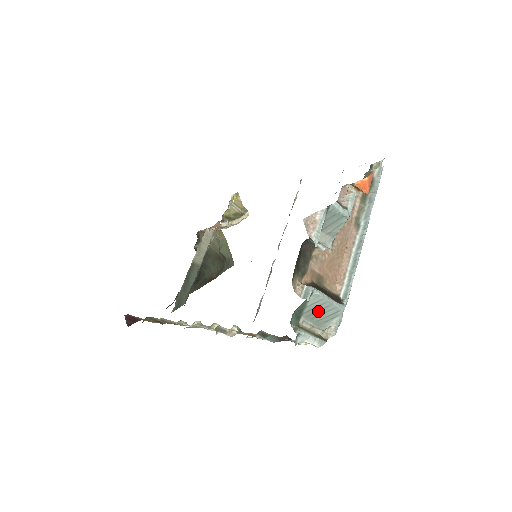
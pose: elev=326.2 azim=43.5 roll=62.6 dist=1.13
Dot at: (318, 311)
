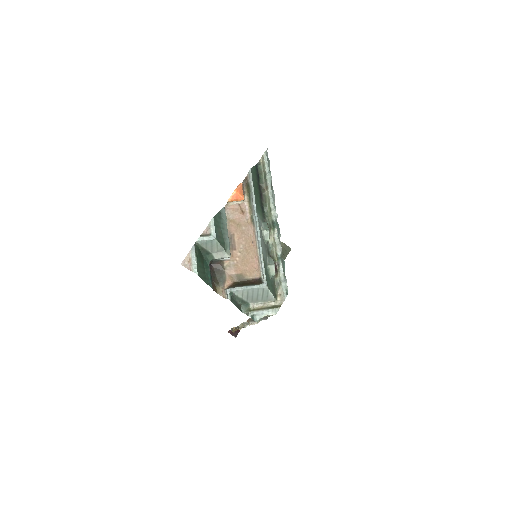
Dot at: (253, 296)
